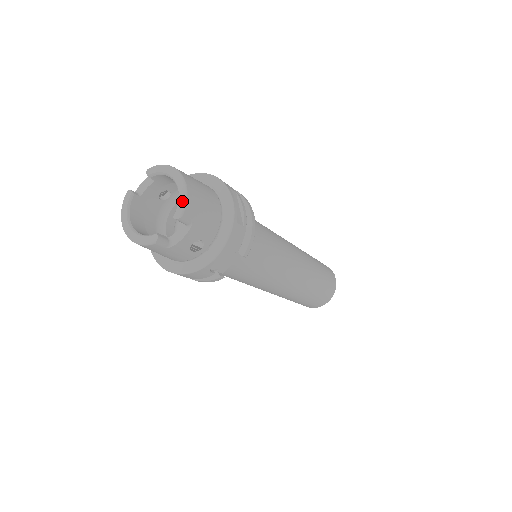
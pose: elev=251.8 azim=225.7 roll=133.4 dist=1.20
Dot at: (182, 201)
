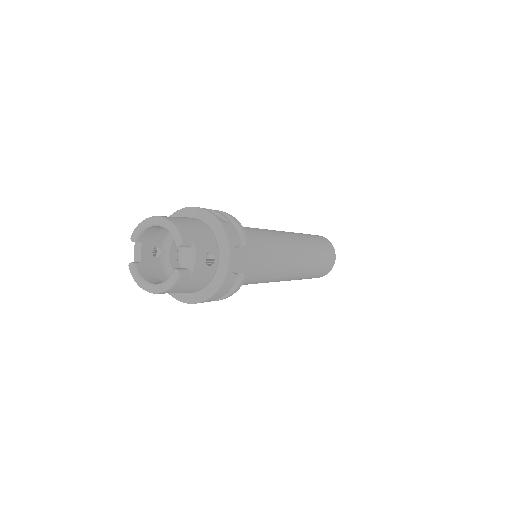
Dot at: (174, 231)
